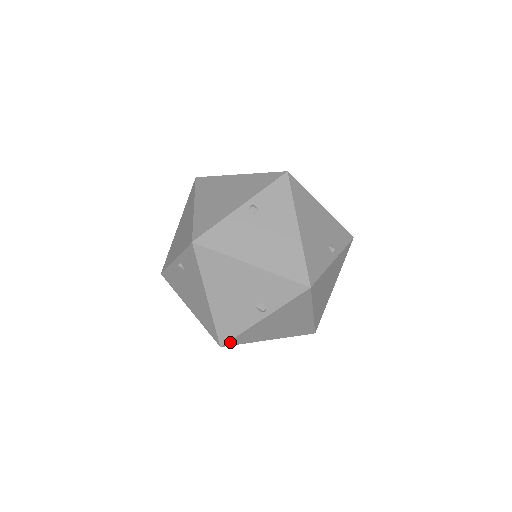
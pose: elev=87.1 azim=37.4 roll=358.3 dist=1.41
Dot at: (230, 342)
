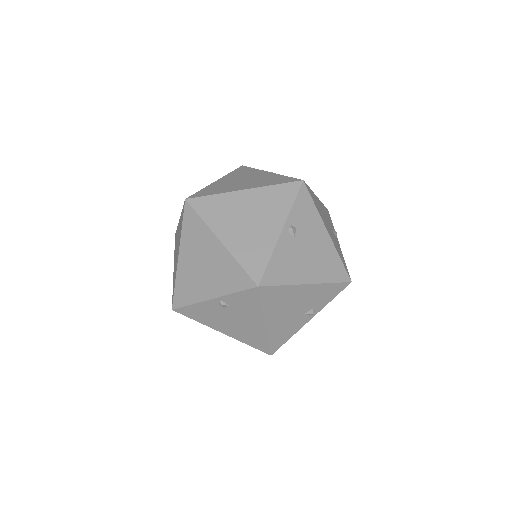
Dot at: (278, 348)
